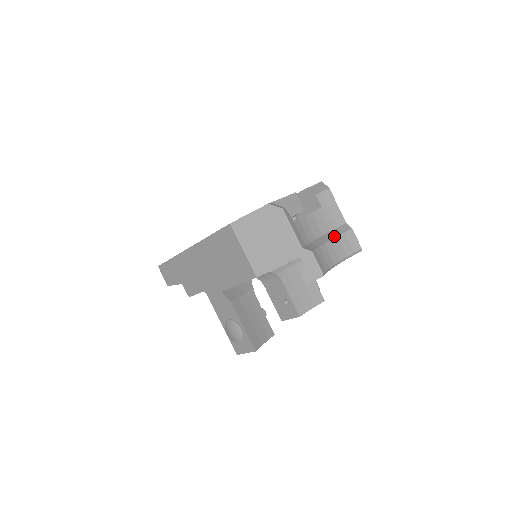
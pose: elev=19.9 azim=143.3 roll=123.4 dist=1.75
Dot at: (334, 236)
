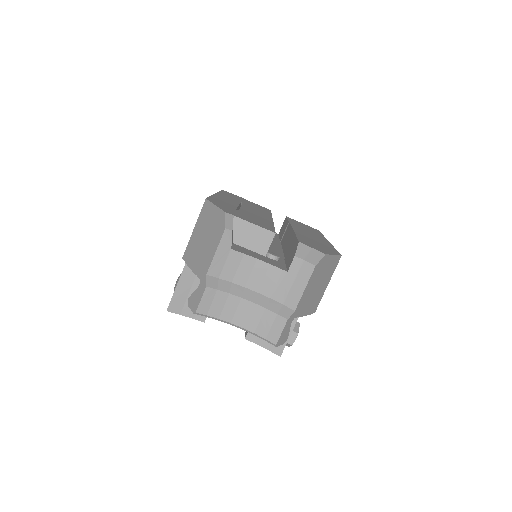
Dot at: (263, 305)
